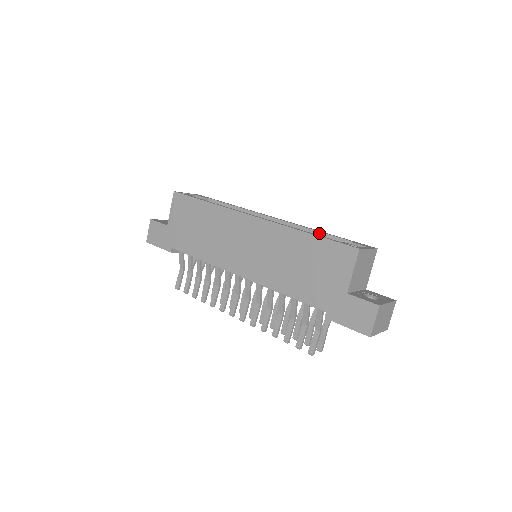
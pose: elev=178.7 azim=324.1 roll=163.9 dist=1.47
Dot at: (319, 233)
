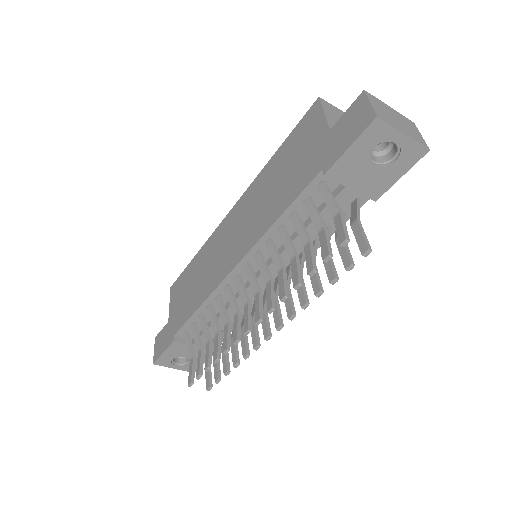
Dot at: occluded
